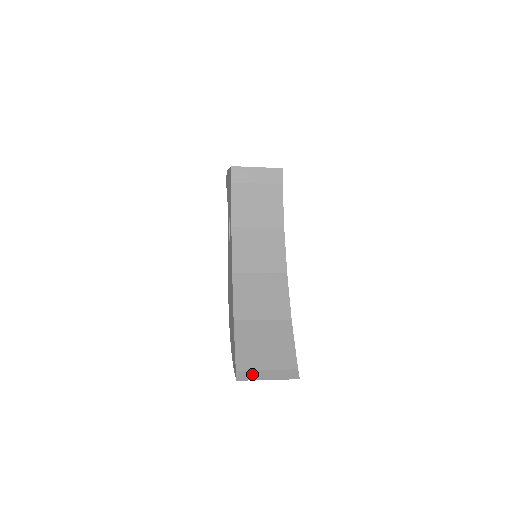
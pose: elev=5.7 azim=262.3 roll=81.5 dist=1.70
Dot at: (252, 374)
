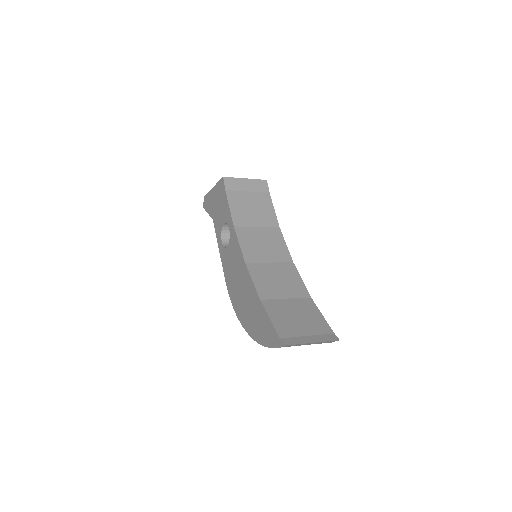
Dot at: (296, 340)
